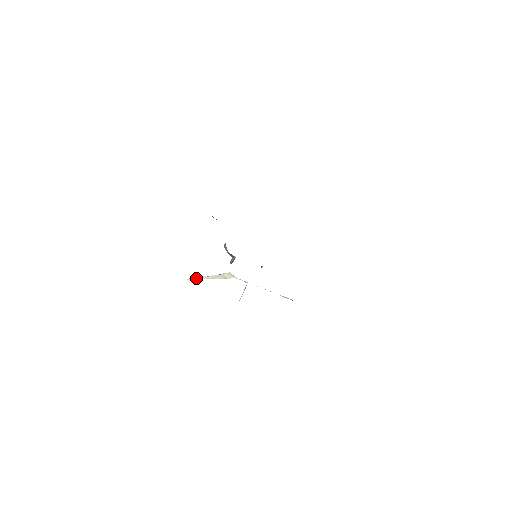
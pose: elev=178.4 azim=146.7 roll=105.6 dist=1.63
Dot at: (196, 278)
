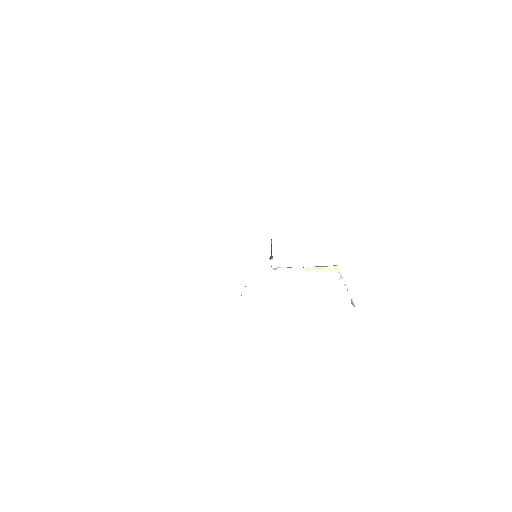
Dot at: (285, 268)
